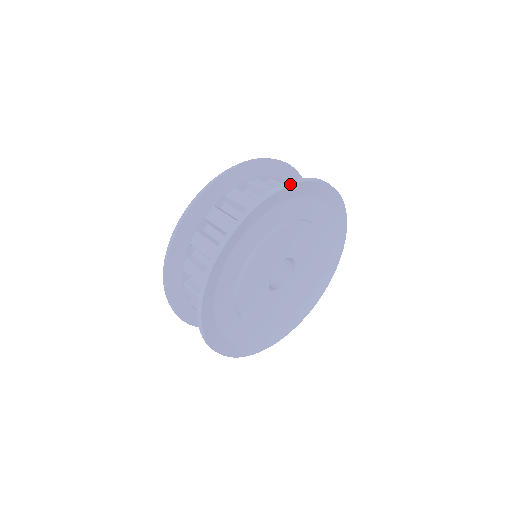
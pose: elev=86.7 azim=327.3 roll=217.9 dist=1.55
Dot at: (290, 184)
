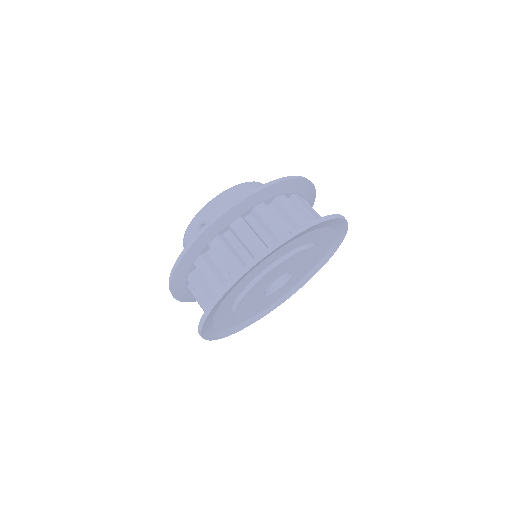
Dot at: (291, 236)
